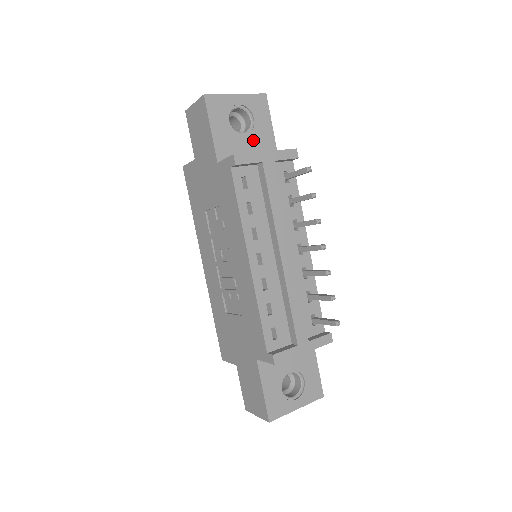
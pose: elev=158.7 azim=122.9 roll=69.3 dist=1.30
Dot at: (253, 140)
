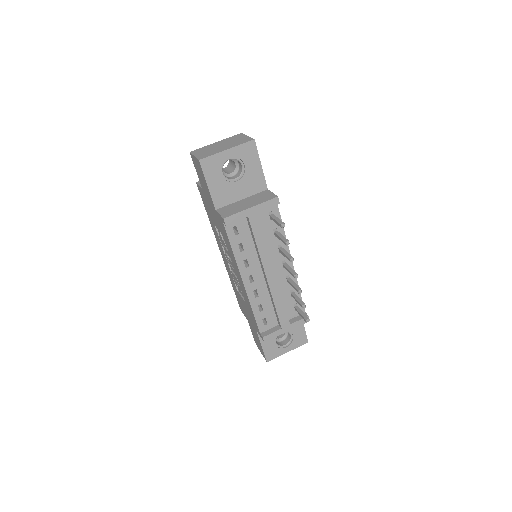
Dot at: (245, 183)
